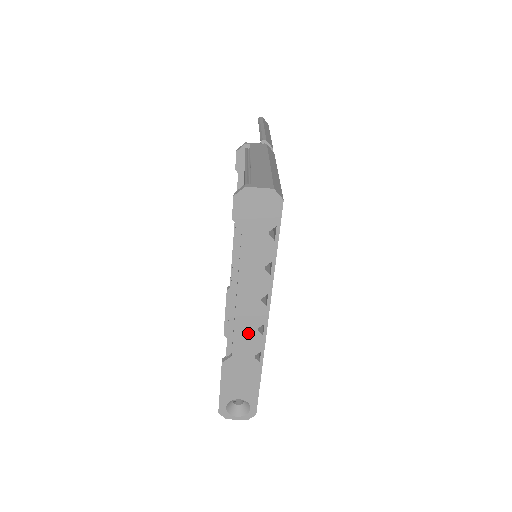
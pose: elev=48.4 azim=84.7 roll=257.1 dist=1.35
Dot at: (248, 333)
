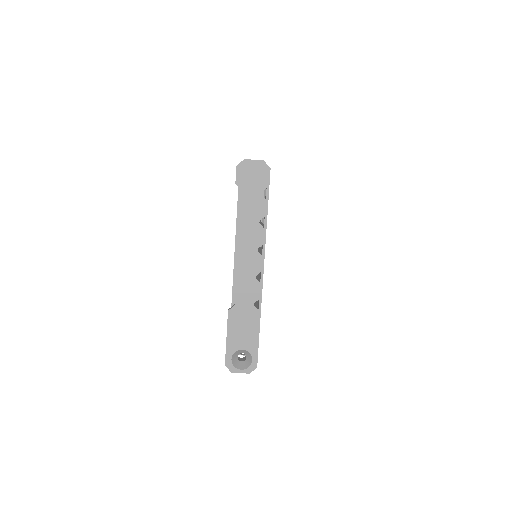
Dot at: (248, 281)
